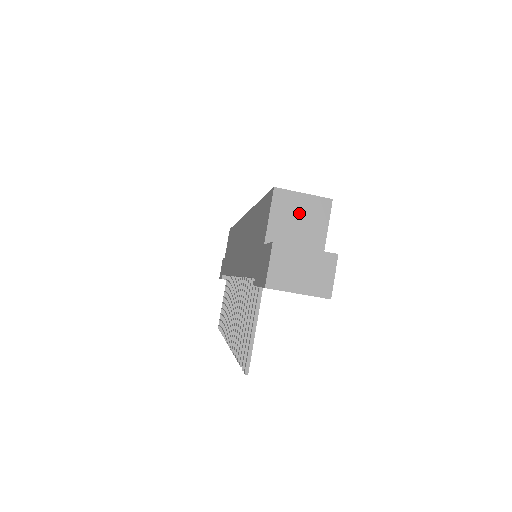
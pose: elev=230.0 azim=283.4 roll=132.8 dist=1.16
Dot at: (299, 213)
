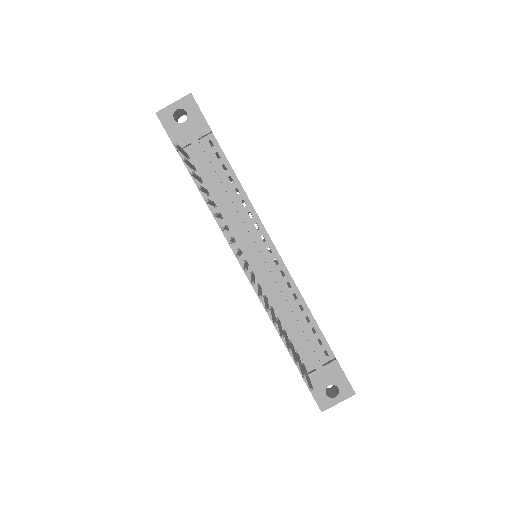
Dot at: occluded
